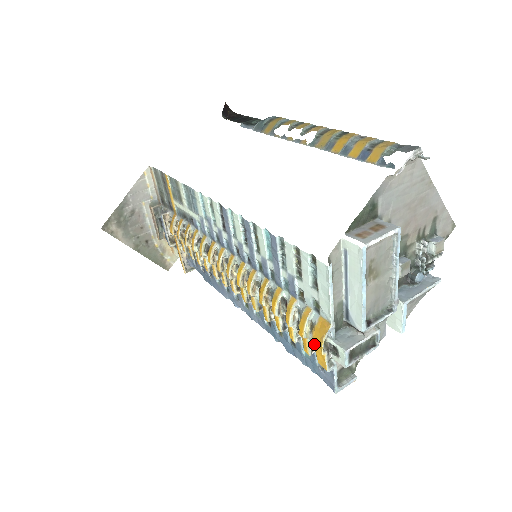
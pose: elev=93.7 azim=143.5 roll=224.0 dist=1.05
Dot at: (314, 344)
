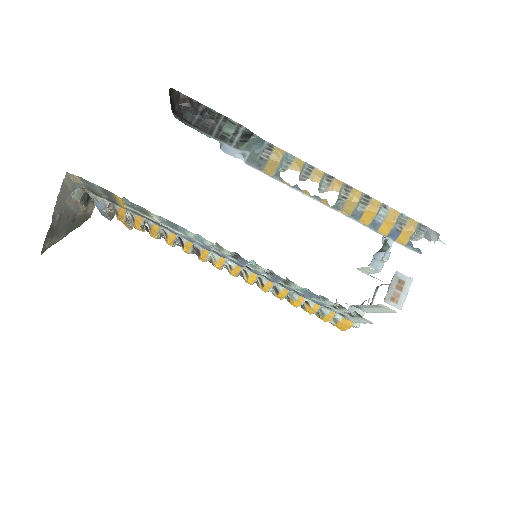
Dot at: (336, 326)
